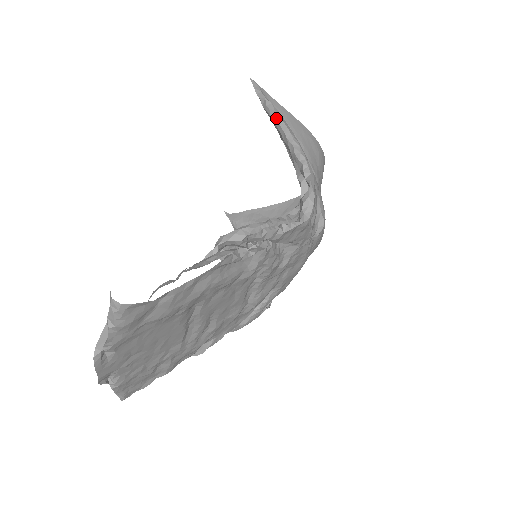
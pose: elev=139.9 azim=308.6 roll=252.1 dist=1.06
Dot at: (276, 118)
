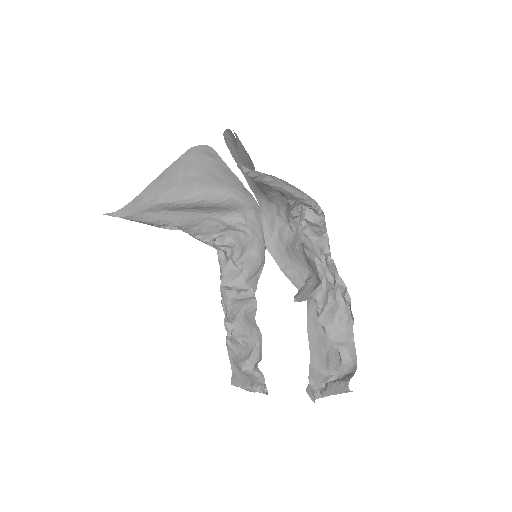
Dot at: (279, 186)
